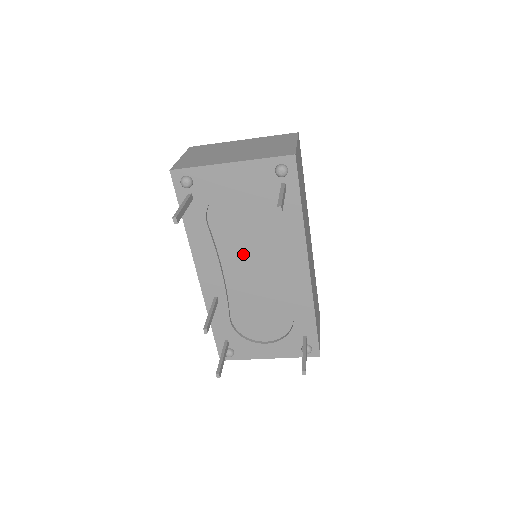
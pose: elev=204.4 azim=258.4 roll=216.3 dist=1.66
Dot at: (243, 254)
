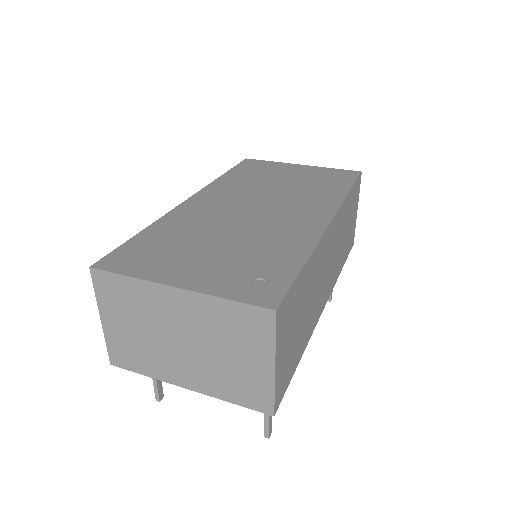
Dot at: occluded
